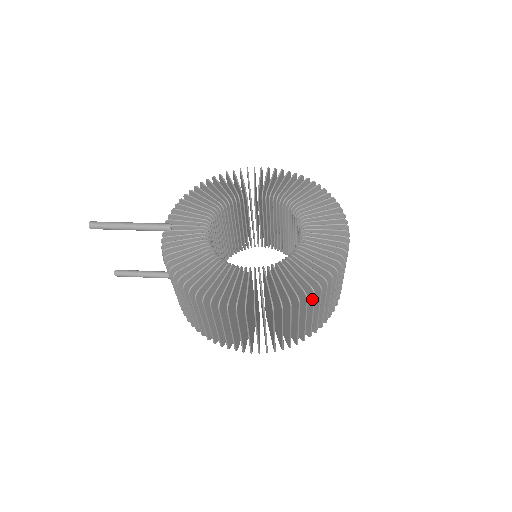
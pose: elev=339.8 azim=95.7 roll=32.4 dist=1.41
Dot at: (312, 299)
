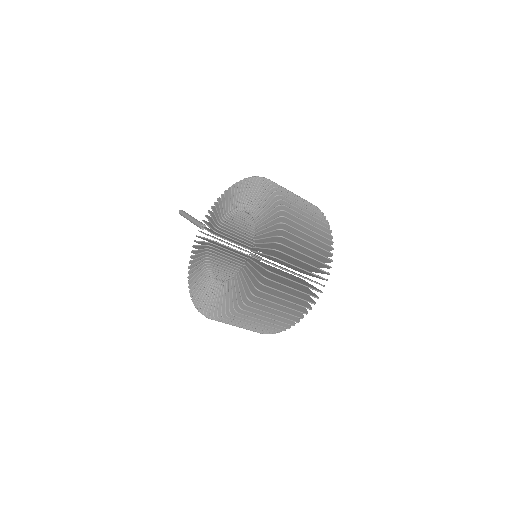
Dot at: (235, 318)
